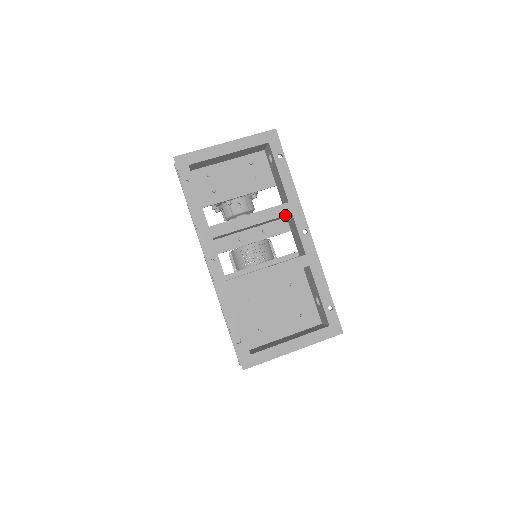
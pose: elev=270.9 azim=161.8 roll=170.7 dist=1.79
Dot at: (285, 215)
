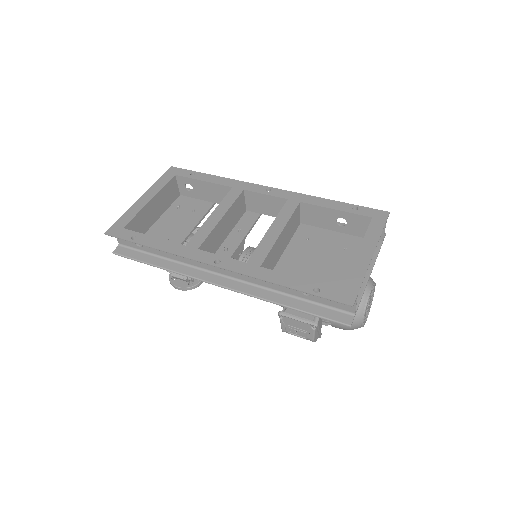
Dot at: (240, 195)
